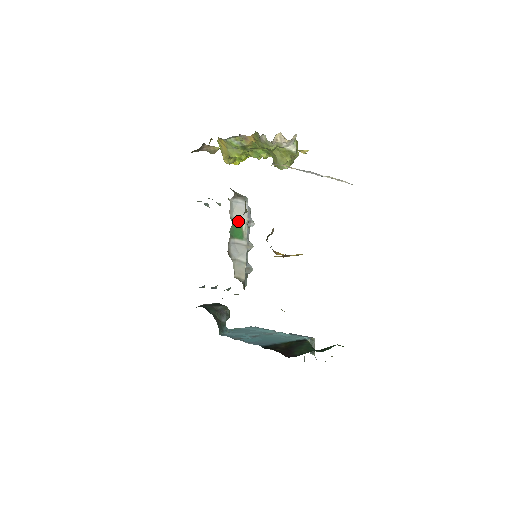
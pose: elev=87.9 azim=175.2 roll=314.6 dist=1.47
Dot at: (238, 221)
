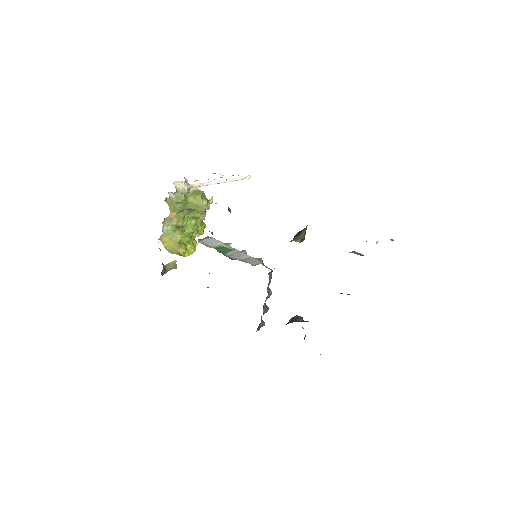
Dot at: (218, 247)
